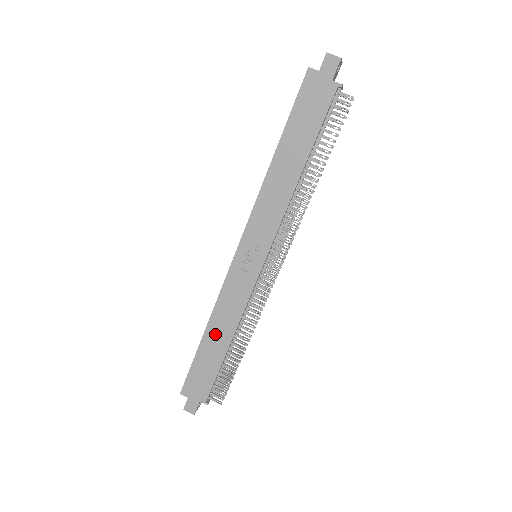
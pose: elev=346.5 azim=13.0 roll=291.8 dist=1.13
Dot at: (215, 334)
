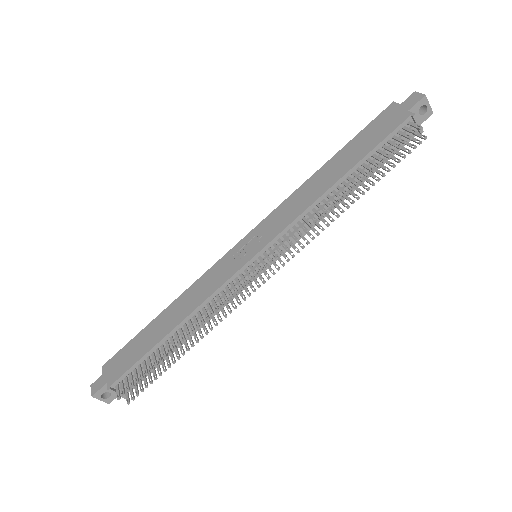
Dot at: (170, 314)
